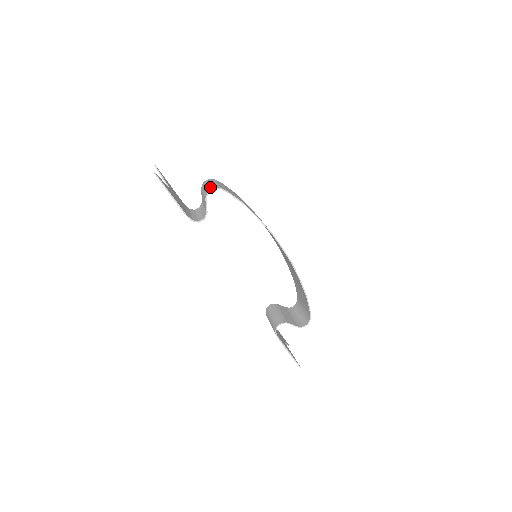
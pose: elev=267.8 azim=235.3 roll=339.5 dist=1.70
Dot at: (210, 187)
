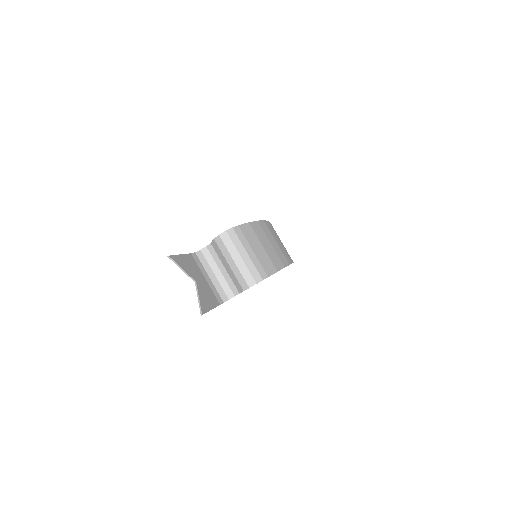
Dot at: (248, 278)
